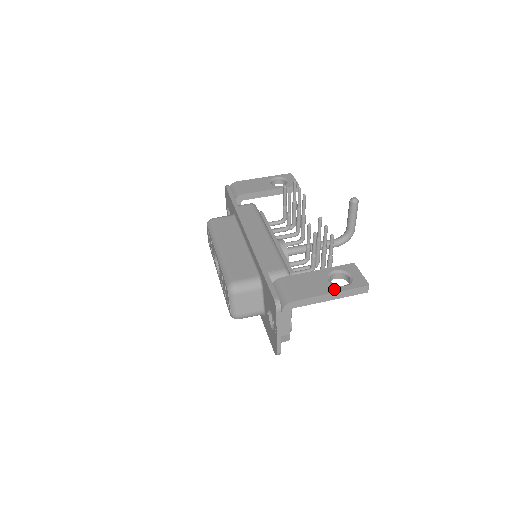
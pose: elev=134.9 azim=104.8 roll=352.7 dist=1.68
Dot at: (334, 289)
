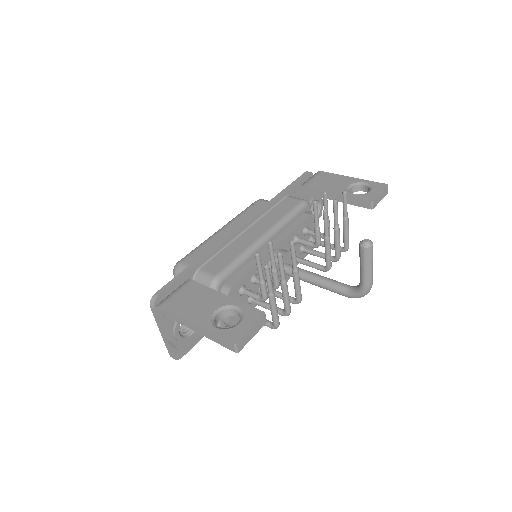
Dot at: (203, 322)
